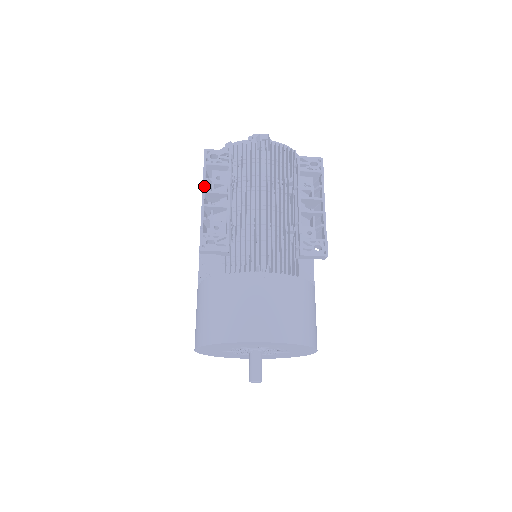
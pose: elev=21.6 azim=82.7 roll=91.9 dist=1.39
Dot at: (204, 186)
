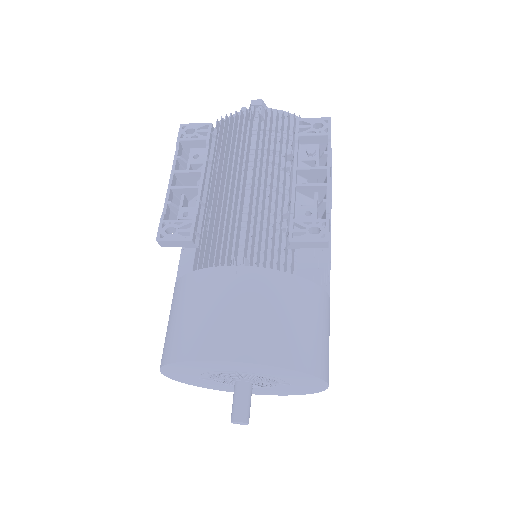
Dot at: (174, 165)
